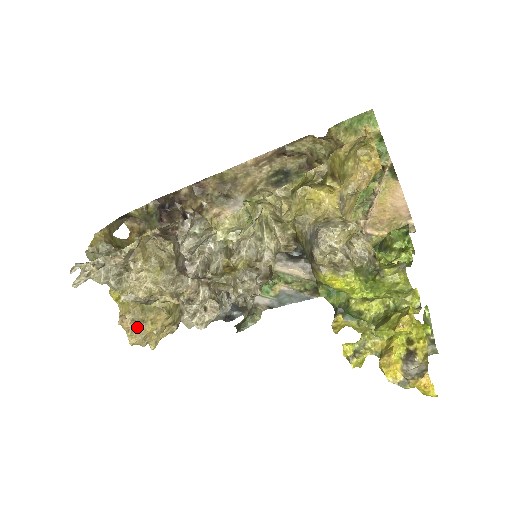
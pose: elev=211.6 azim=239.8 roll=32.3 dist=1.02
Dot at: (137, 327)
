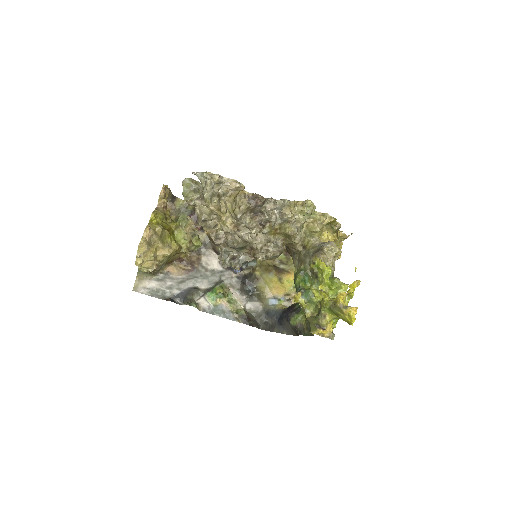
Dot at: (149, 241)
